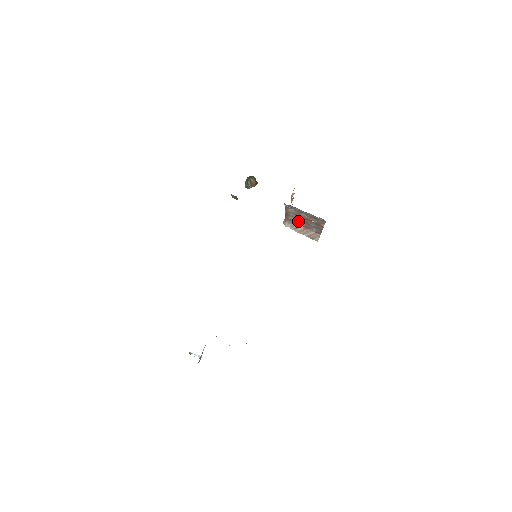
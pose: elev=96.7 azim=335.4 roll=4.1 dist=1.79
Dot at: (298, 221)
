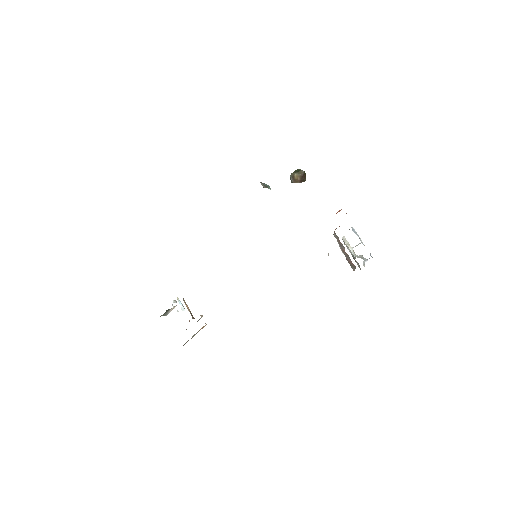
Dot at: occluded
